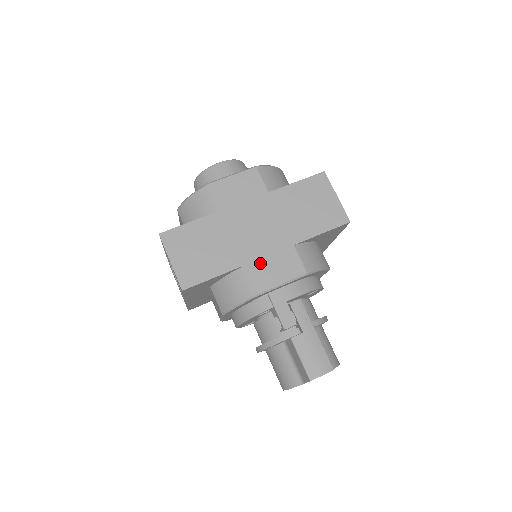
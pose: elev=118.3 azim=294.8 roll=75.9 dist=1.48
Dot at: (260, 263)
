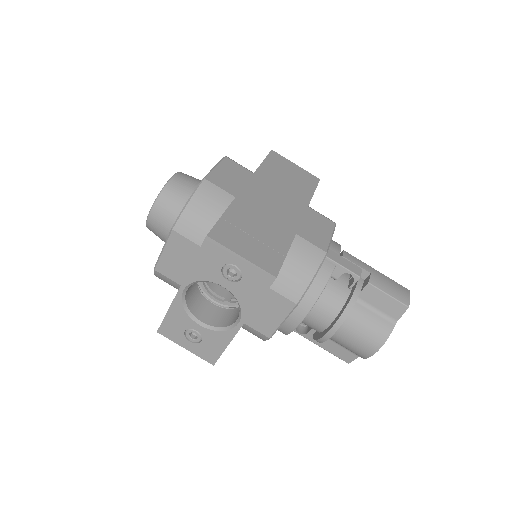
Dot at: (303, 228)
